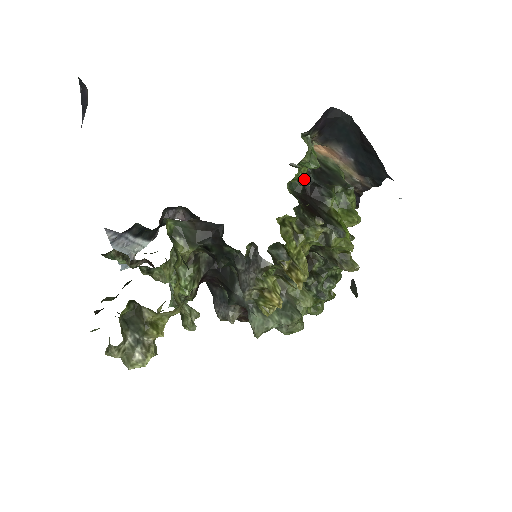
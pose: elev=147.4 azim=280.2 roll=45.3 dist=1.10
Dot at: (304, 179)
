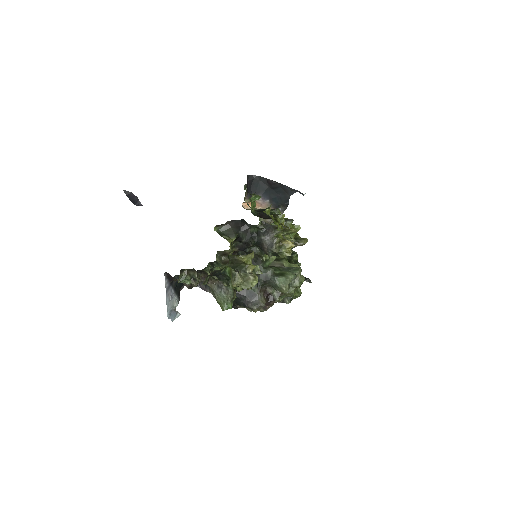
Dot at: (254, 212)
